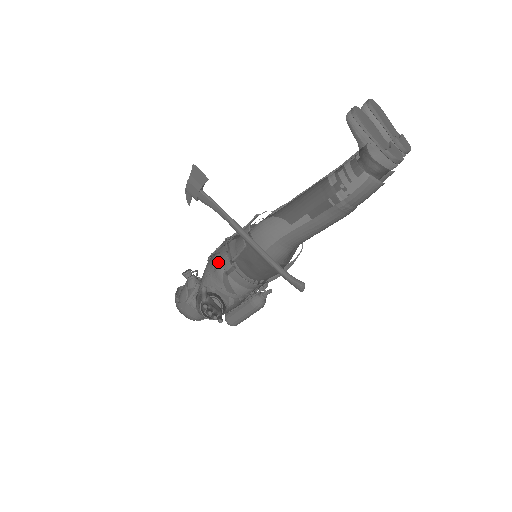
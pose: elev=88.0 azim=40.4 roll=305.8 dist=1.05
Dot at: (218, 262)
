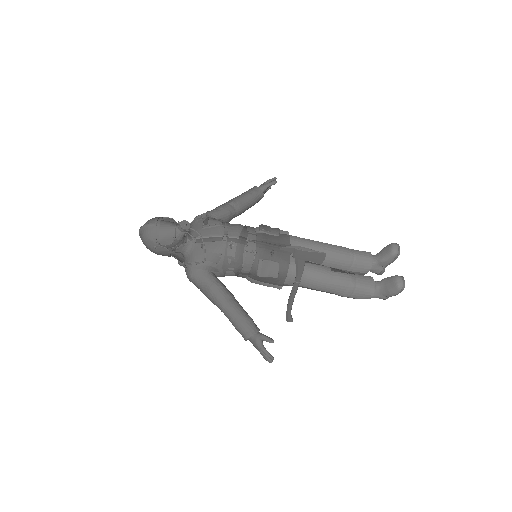
Dot at: (240, 262)
